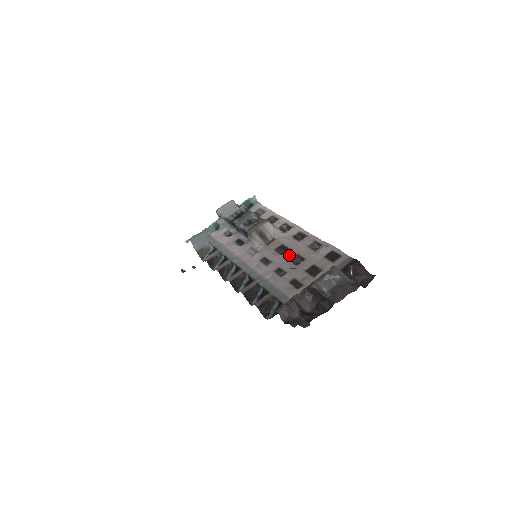
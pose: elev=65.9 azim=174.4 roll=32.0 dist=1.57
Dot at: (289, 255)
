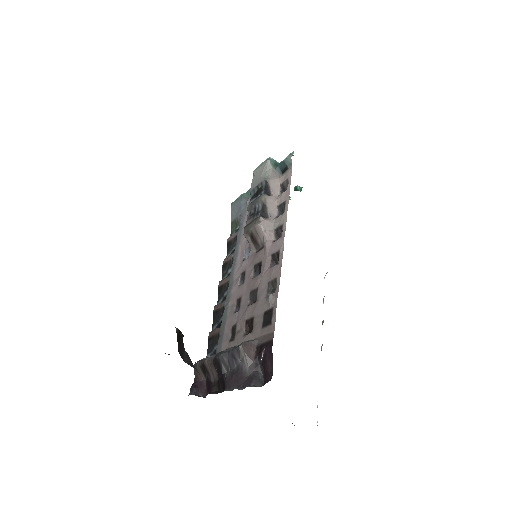
Dot at: (253, 285)
